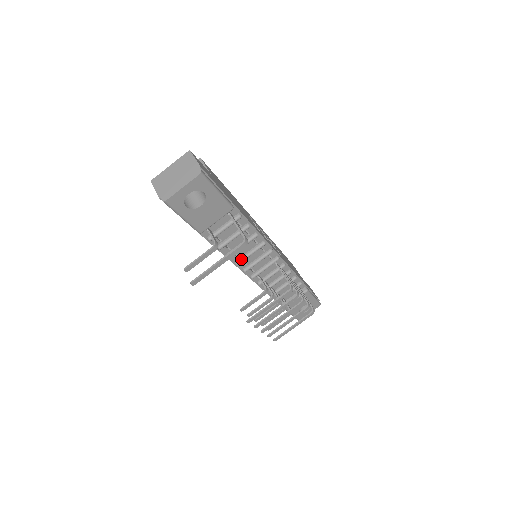
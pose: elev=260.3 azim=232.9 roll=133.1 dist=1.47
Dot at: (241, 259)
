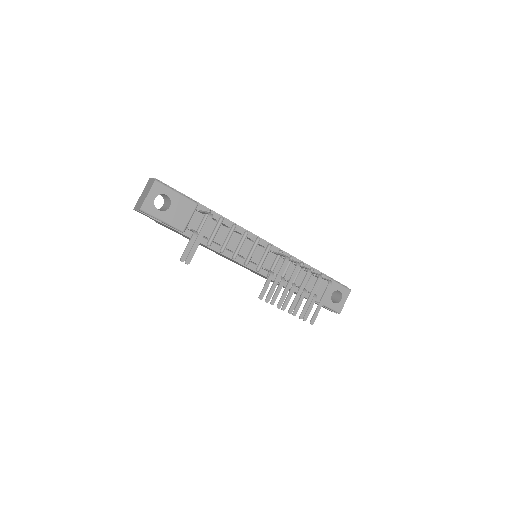
Dot at: (235, 252)
